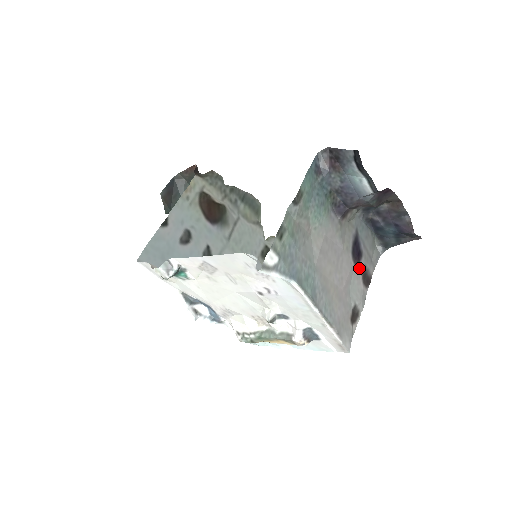
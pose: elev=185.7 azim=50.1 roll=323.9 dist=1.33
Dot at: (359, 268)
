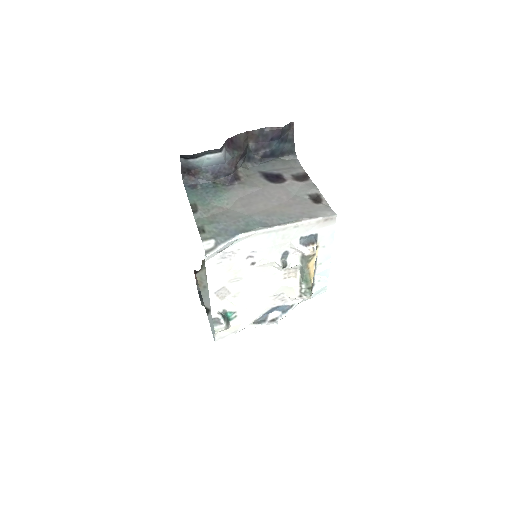
Dot at: (287, 181)
